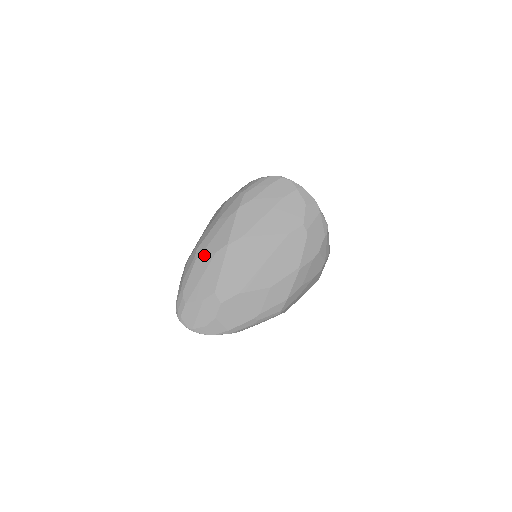
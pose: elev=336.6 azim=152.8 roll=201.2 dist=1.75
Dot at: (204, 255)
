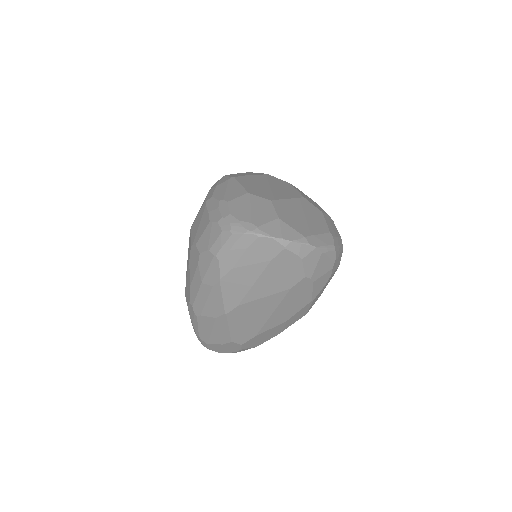
Dot at: (204, 317)
